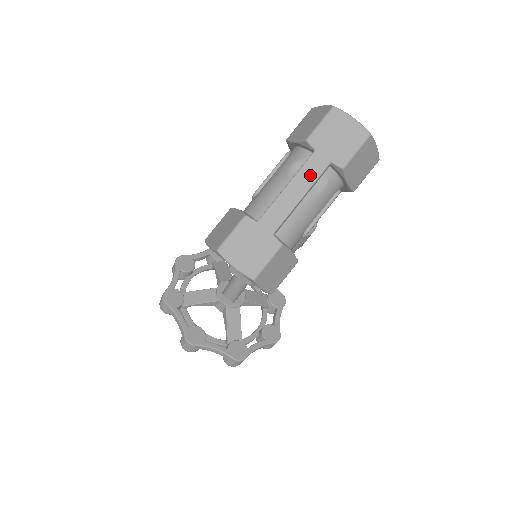
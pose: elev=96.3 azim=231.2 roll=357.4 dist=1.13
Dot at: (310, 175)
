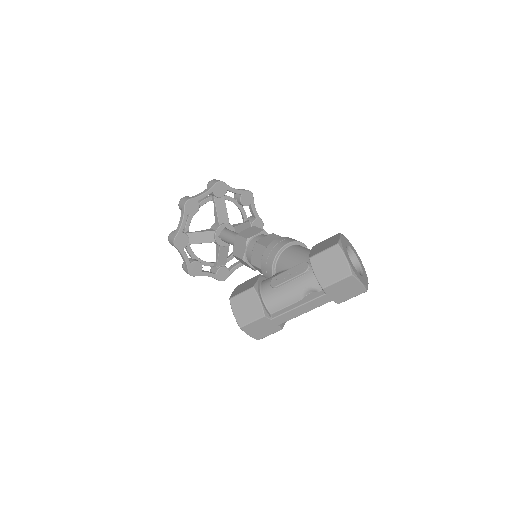
Dot at: (316, 305)
